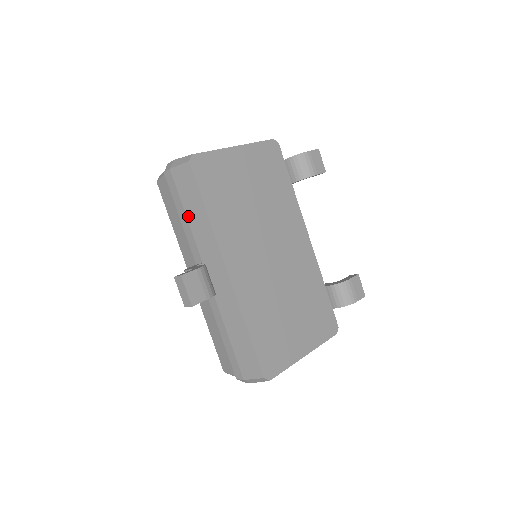
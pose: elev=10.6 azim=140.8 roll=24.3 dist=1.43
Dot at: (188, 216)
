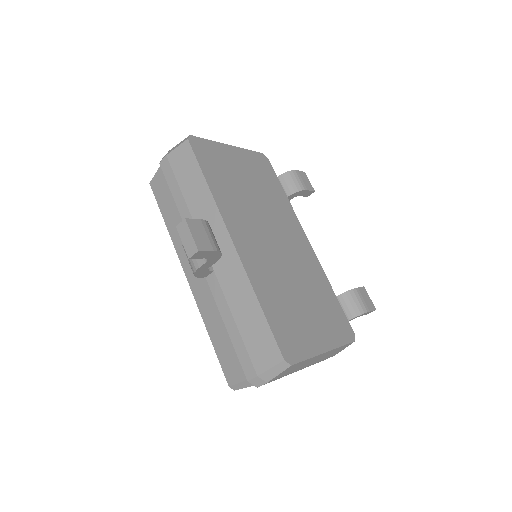
Dot at: (186, 196)
